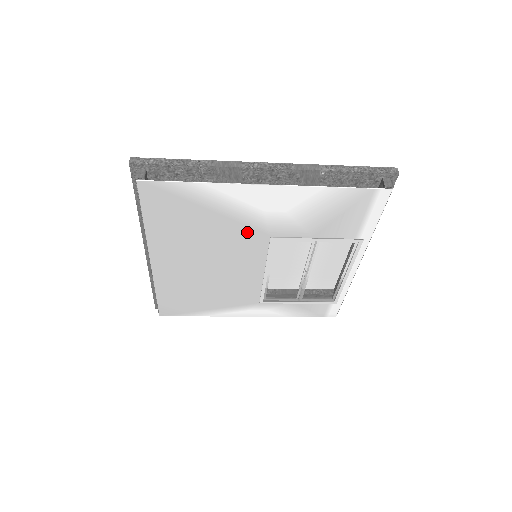
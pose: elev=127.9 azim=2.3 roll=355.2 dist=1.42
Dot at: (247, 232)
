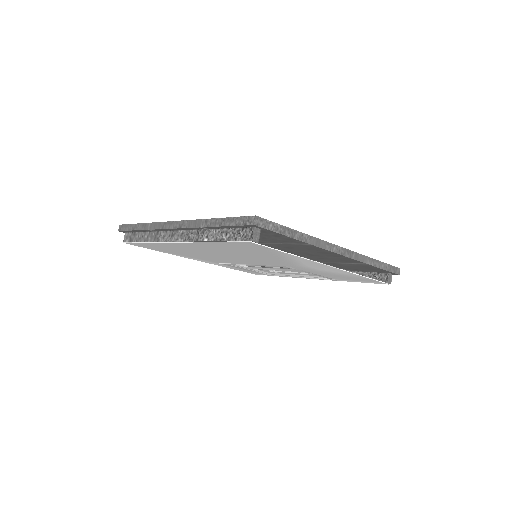
Dot at: (277, 262)
